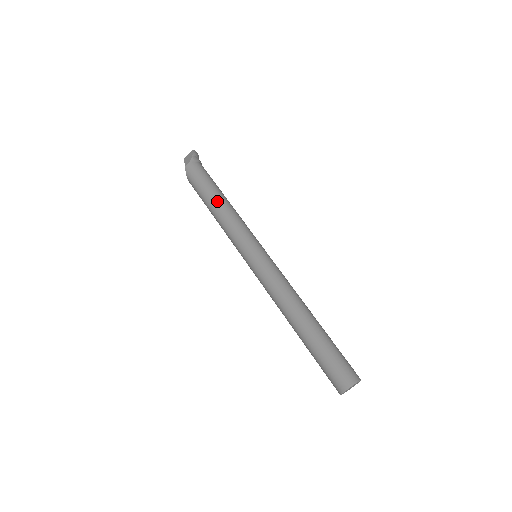
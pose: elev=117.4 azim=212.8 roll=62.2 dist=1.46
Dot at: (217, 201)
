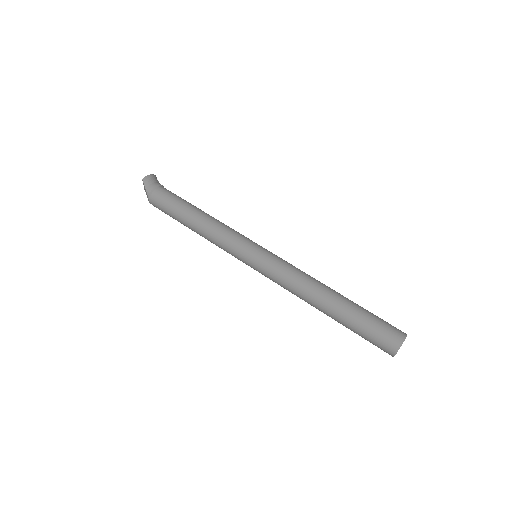
Dot at: (192, 226)
